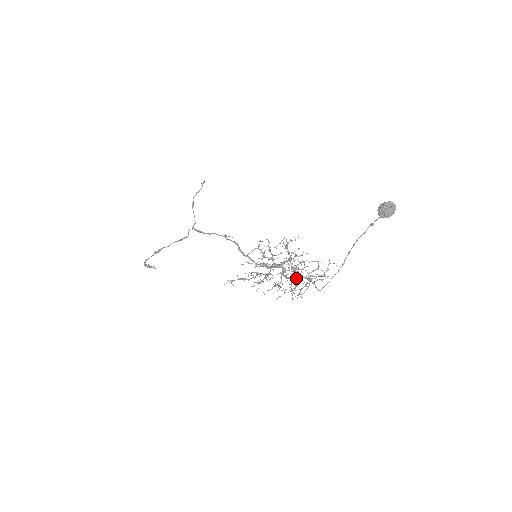
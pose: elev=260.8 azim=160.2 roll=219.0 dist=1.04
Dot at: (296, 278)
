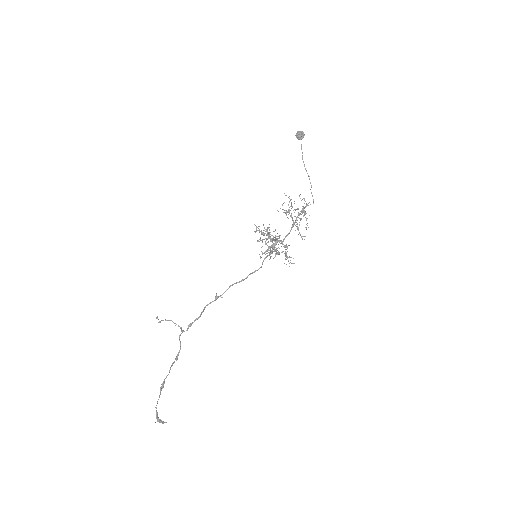
Dot at: (294, 223)
